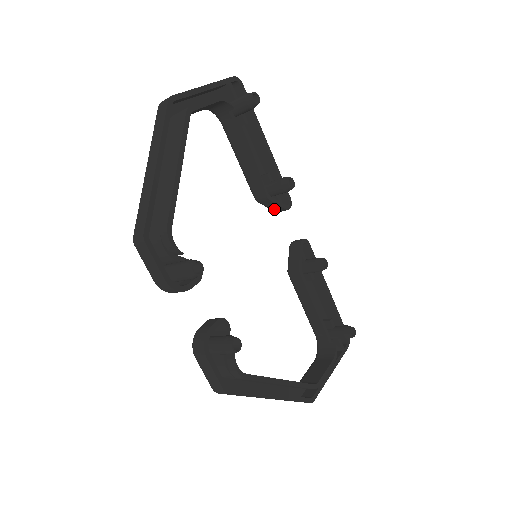
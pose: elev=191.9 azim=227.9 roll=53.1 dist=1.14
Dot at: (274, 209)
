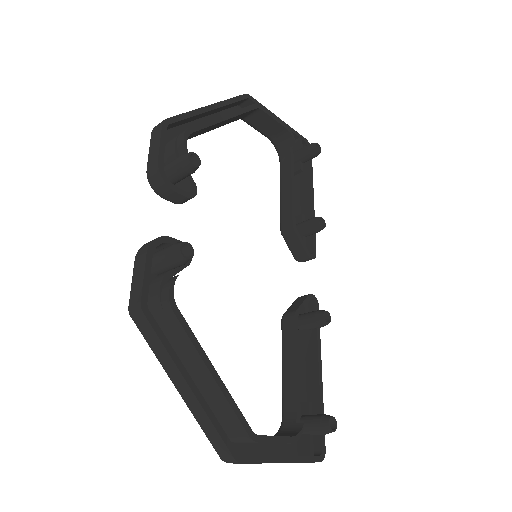
Dot at: (295, 251)
